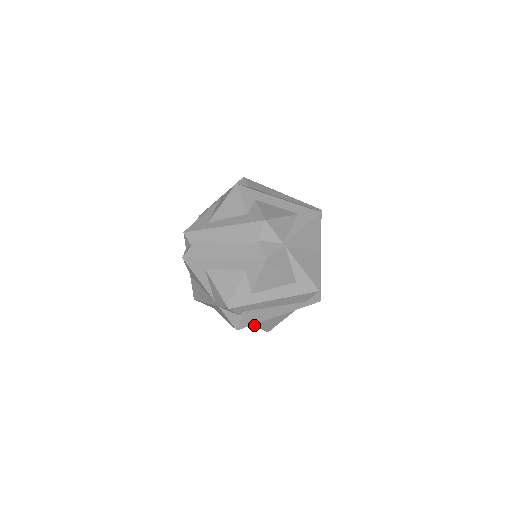
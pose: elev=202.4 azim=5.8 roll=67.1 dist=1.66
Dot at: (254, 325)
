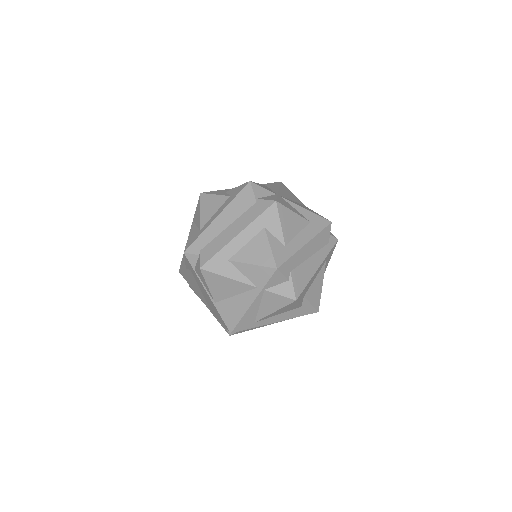
Dot at: (303, 308)
